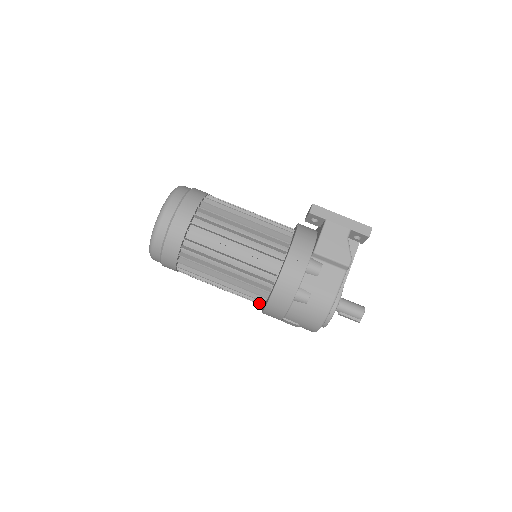
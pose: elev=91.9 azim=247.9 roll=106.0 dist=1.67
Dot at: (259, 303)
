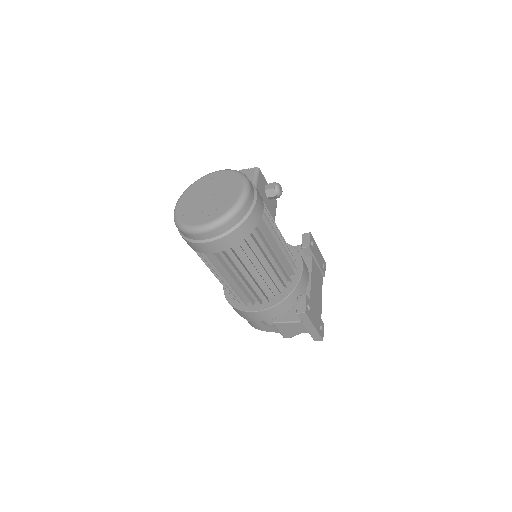
Dot at: occluded
